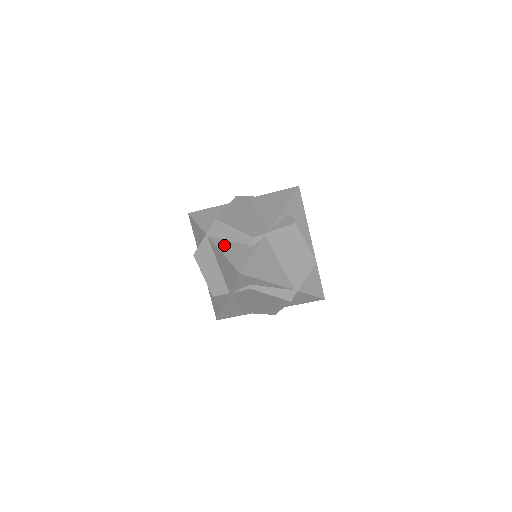
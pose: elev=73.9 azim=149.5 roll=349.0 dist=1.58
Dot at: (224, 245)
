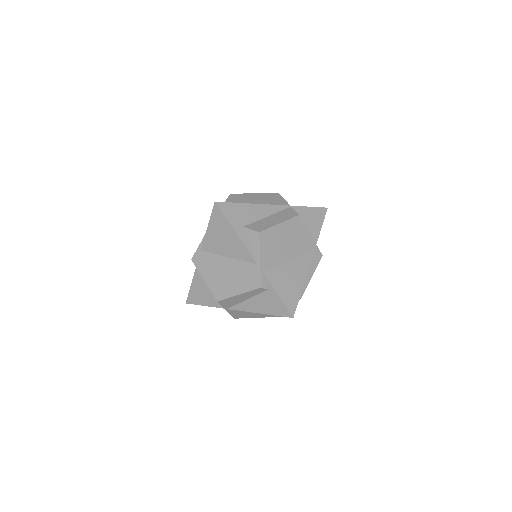
Dot at: (249, 306)
